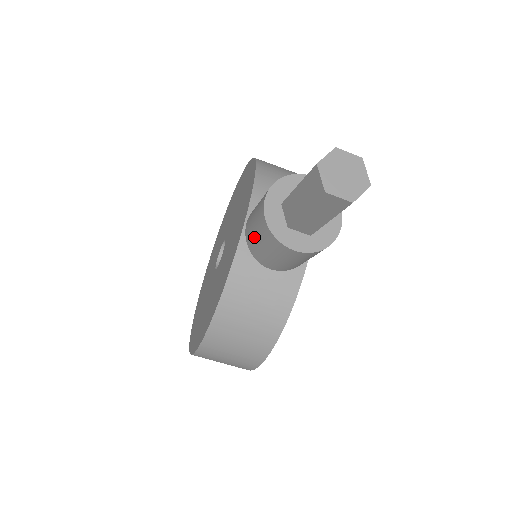
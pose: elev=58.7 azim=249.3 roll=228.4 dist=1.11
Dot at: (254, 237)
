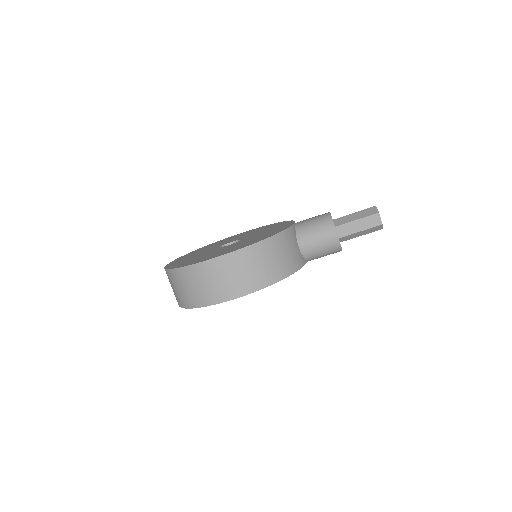
Dot at: (310, 224)
